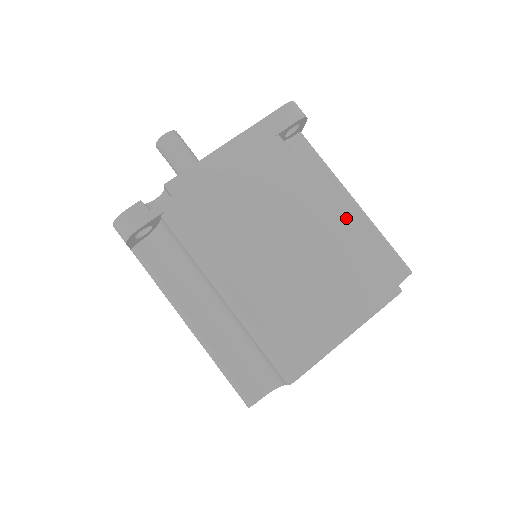
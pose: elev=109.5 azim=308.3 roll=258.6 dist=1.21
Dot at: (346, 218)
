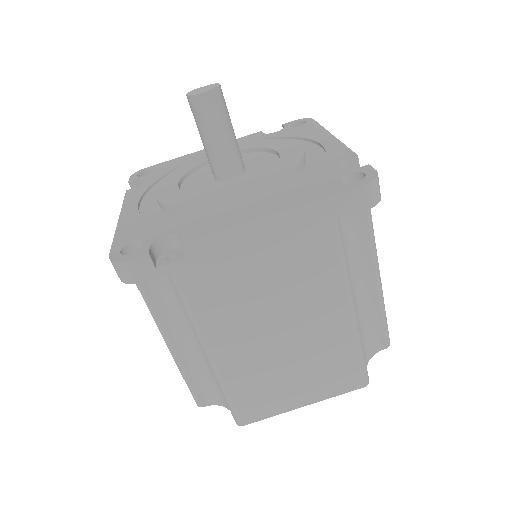
Dot at: (360, 293)
